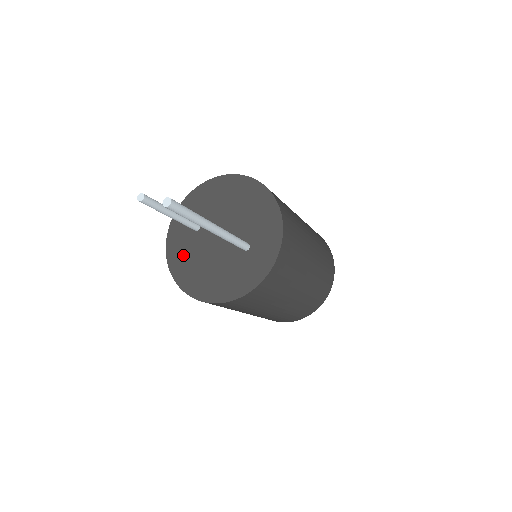
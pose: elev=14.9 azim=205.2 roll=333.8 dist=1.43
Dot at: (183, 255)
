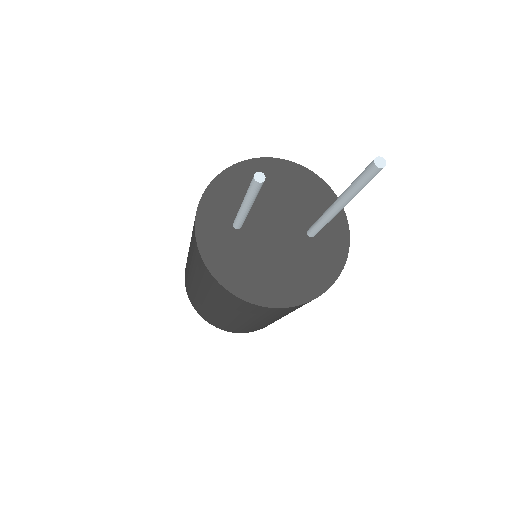
Dot at: (233, 262)
